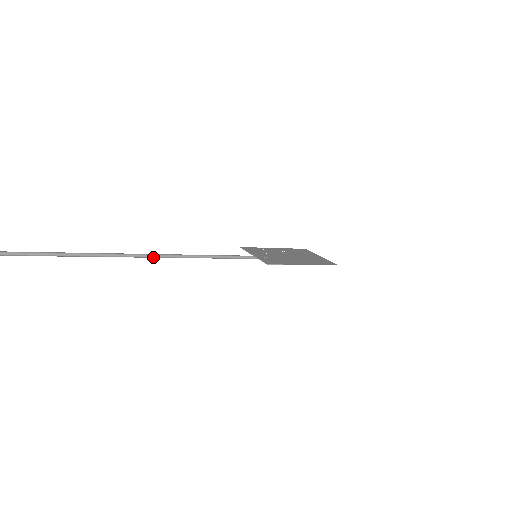
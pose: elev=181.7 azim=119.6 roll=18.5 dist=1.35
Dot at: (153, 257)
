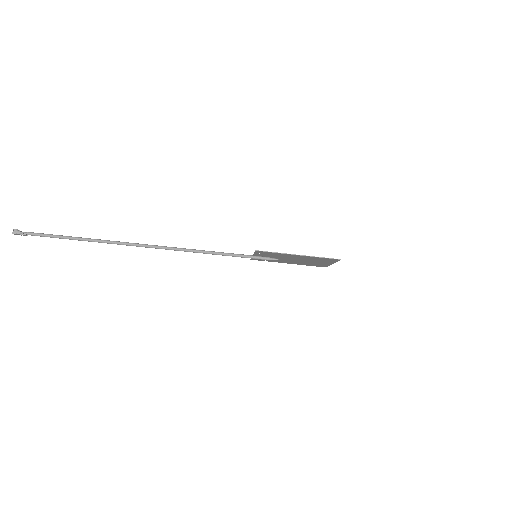
Dot at: (153, 247)
